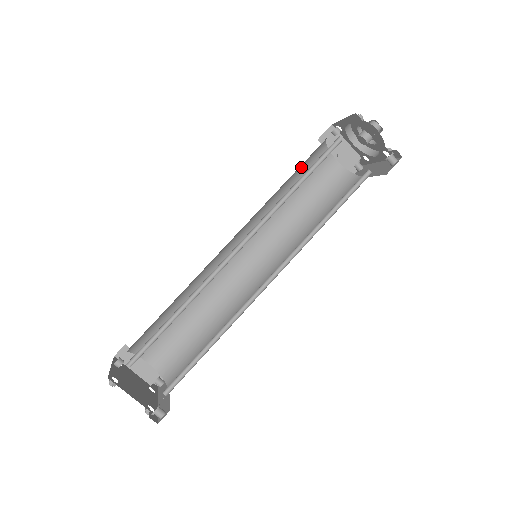
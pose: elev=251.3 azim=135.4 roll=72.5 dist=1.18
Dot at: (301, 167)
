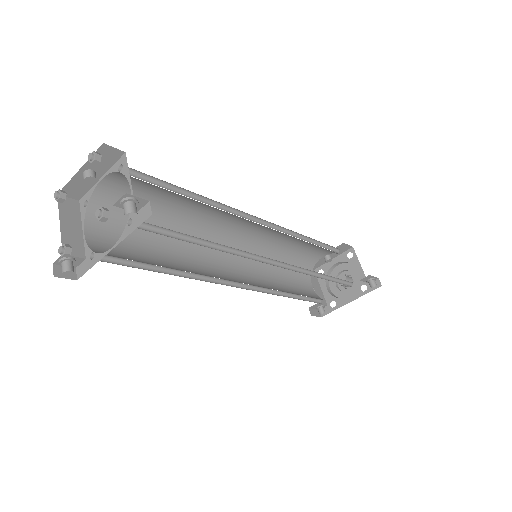
Dot at: (297, 258)
